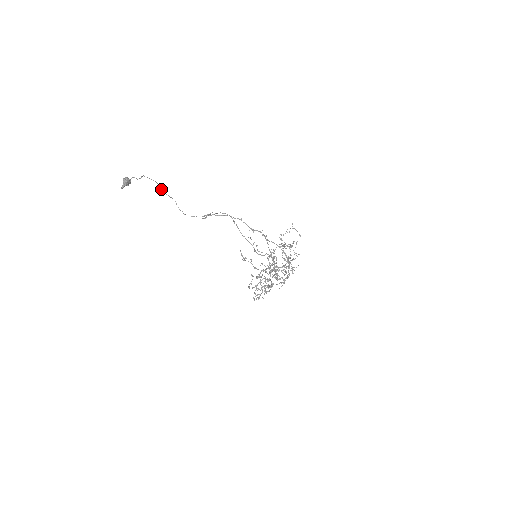
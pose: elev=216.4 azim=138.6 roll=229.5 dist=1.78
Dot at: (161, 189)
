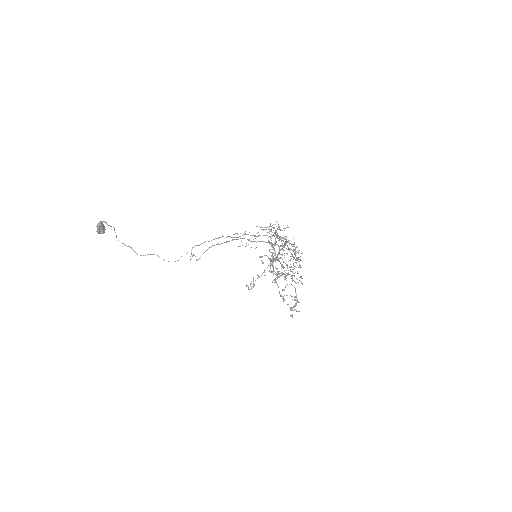
Dot at: (140, 255)
